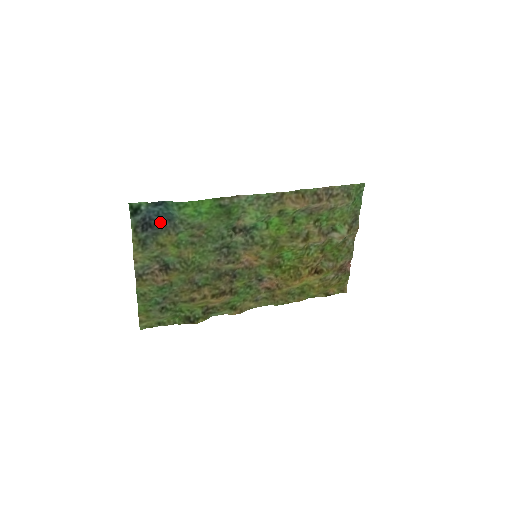
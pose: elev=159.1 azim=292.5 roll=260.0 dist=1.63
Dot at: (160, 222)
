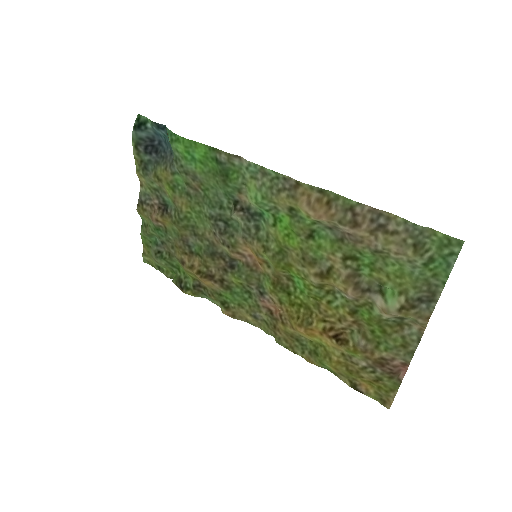
Dot at: (165, 151)
